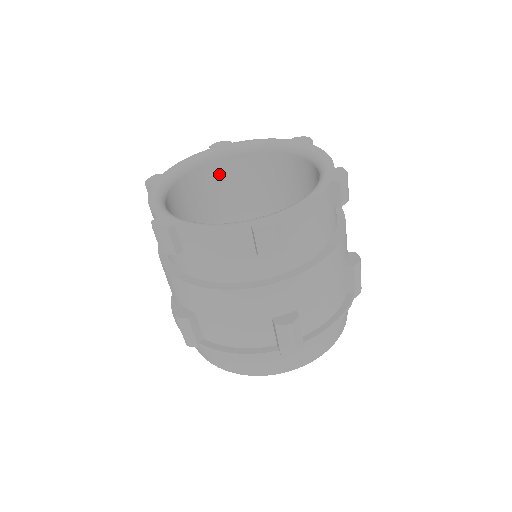
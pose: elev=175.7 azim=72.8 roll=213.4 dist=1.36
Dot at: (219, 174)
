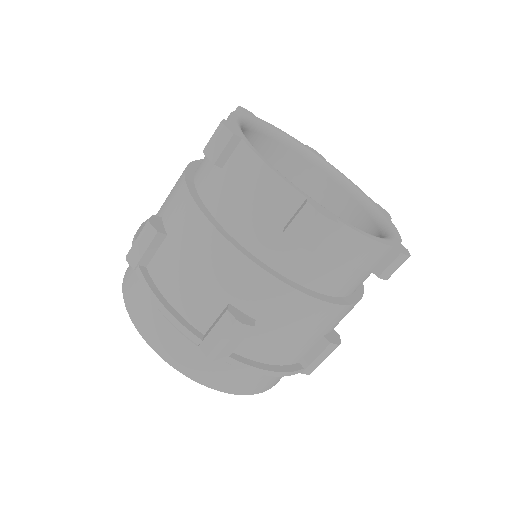
Dot at: occluded
